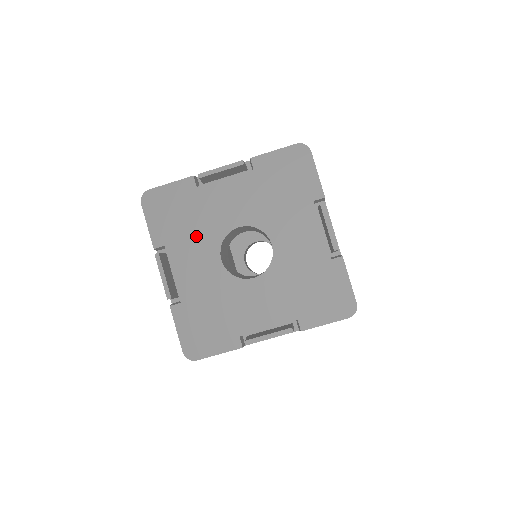
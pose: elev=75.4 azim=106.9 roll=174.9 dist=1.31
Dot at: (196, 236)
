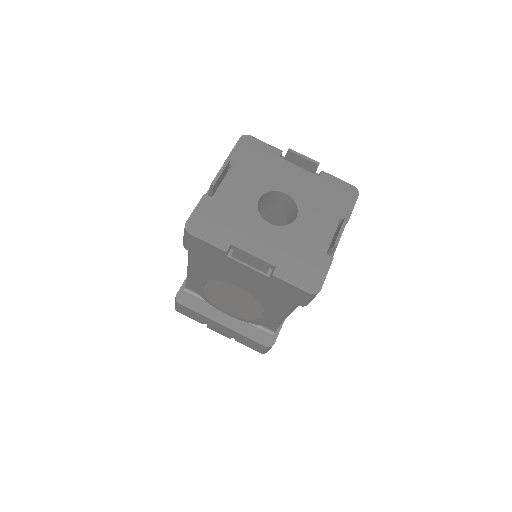
Dot at: (242, 224)
